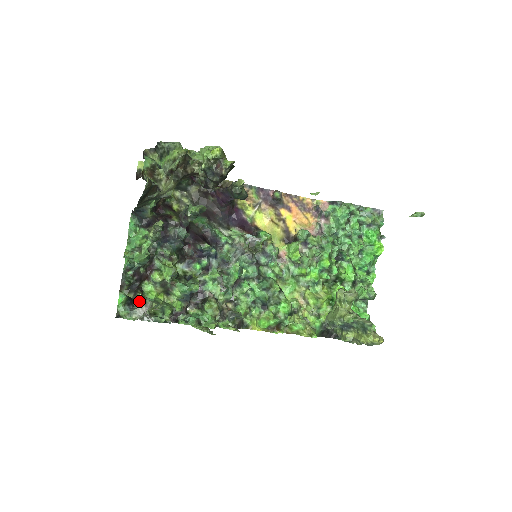
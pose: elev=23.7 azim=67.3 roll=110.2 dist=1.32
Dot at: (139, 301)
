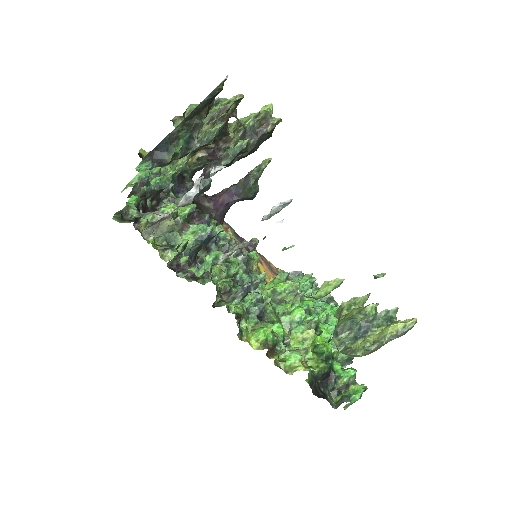
Dot at: (141, 227)
